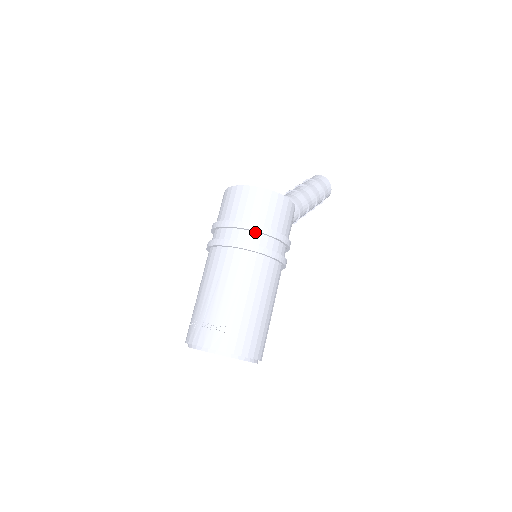
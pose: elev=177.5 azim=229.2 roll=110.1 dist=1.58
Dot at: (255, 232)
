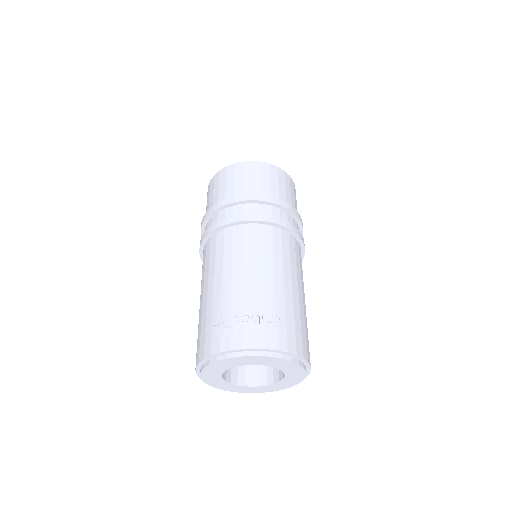
Dot at: (280, 209)
